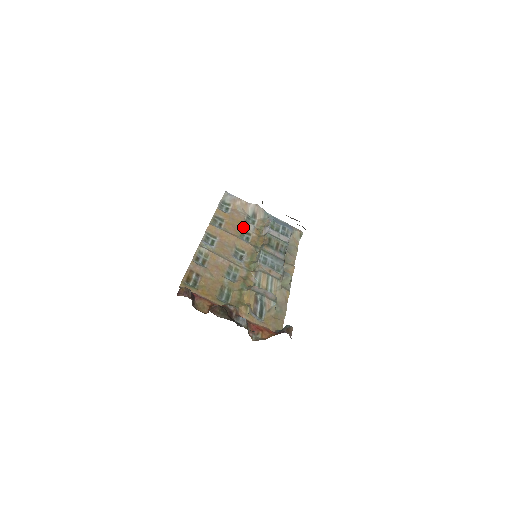
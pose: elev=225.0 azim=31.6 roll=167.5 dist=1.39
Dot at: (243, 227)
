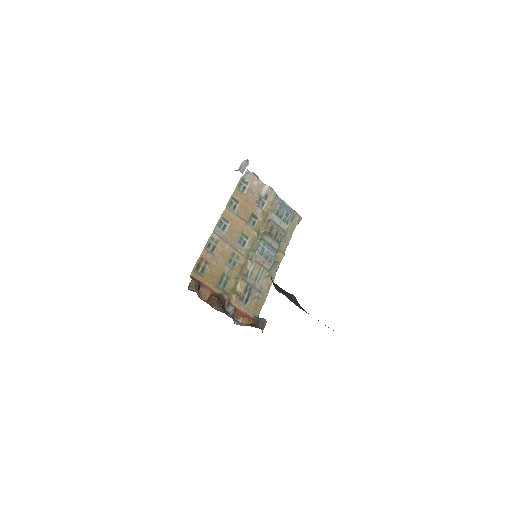
Dot at: (253, 211)
